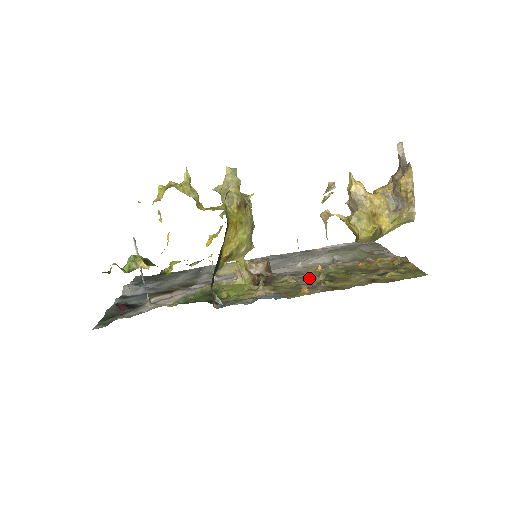
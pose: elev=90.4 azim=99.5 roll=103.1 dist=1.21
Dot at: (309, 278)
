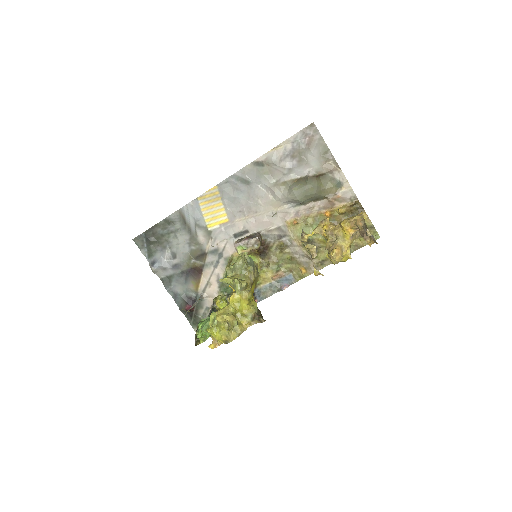
Dot at: (296, 244)
